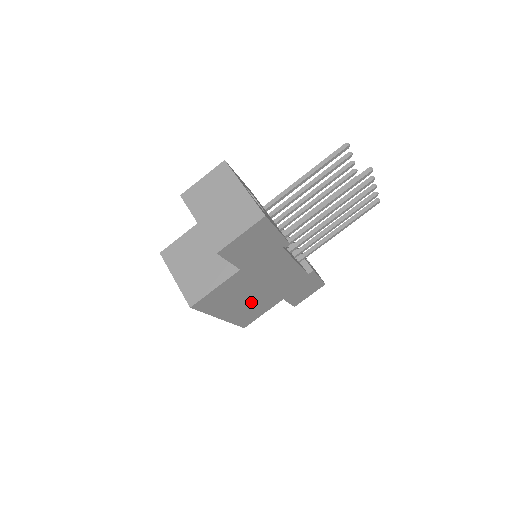
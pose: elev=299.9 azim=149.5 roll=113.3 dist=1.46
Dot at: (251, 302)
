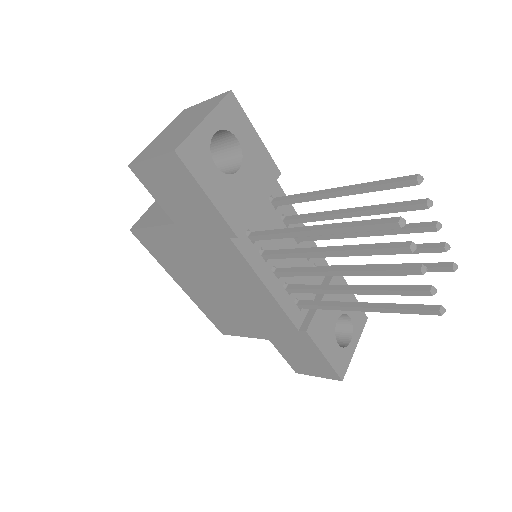
Dot at: (216, 298)
